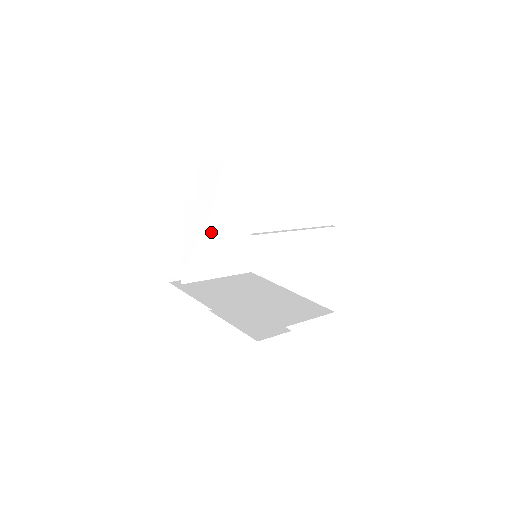
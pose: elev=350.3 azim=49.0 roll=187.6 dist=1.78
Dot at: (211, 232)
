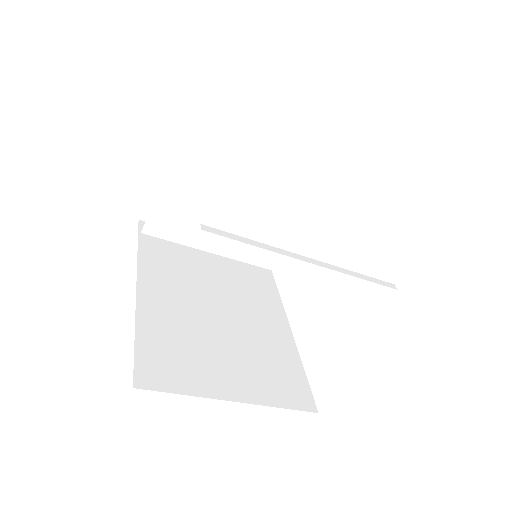
Dot at: (220, 183)
